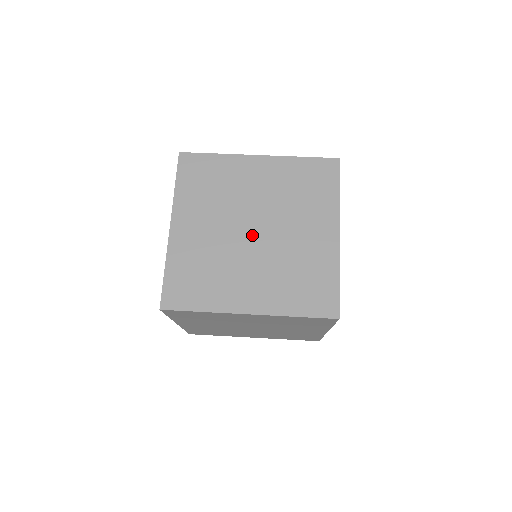
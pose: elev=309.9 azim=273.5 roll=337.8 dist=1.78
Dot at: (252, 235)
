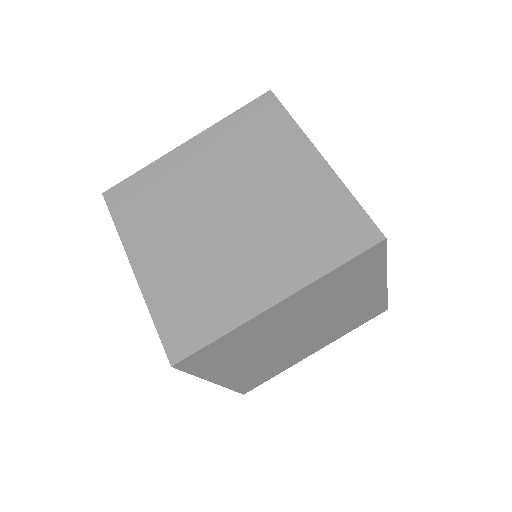
Dot at: (300, 335)
